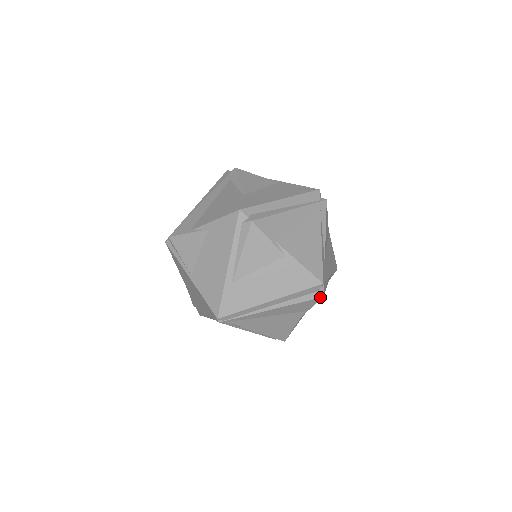
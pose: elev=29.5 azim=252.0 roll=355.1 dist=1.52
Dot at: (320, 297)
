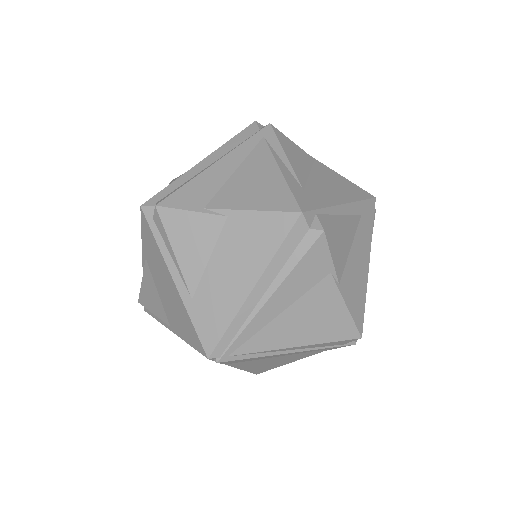
Dot at: (319, 235)
